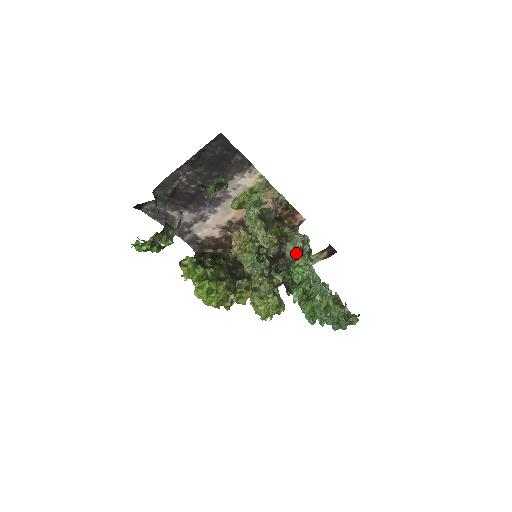
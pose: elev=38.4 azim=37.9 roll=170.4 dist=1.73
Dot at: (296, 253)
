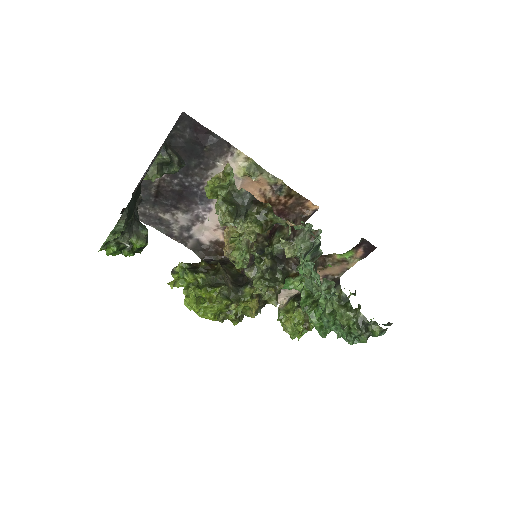
Dot at: (306, 249)
